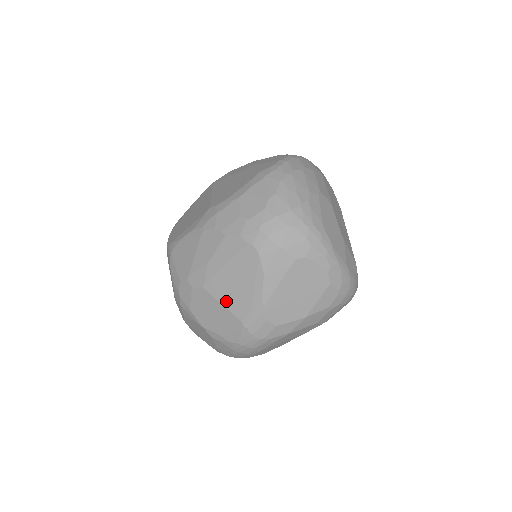
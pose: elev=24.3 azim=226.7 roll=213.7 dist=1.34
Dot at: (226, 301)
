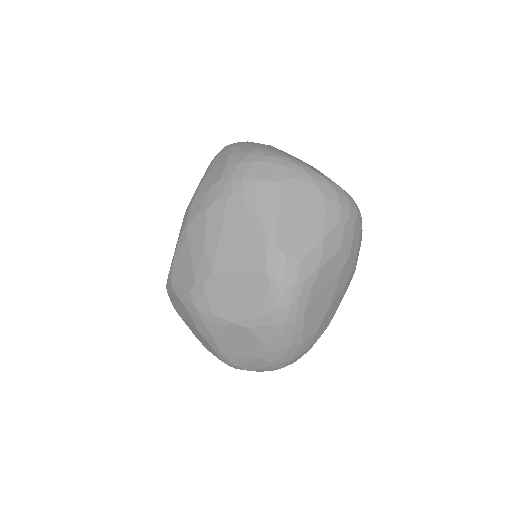
Dot at: (239, 268)
